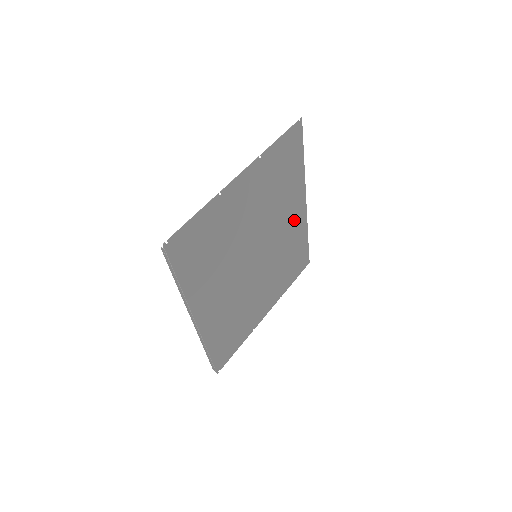
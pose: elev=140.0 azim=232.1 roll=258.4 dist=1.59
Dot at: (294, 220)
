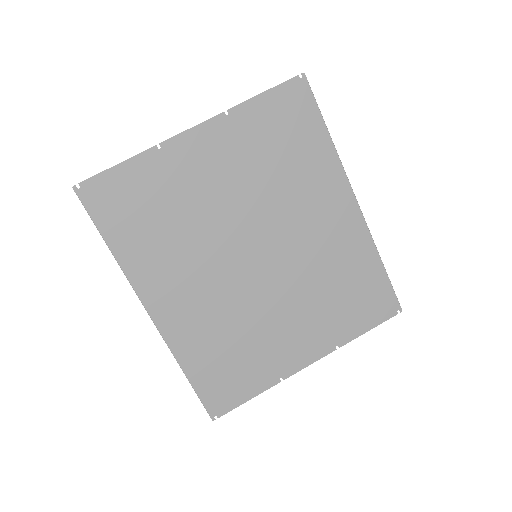
Dot at: (335, 224)
